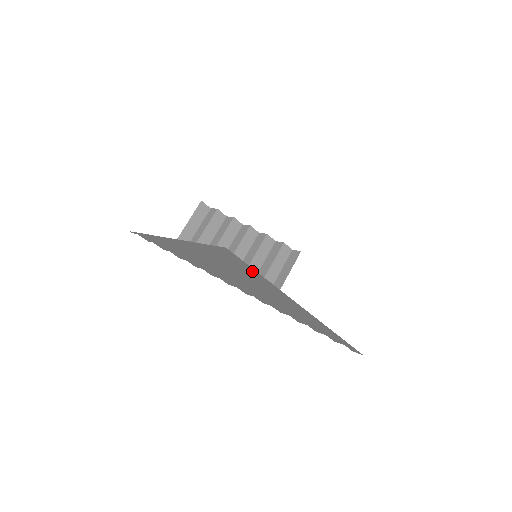
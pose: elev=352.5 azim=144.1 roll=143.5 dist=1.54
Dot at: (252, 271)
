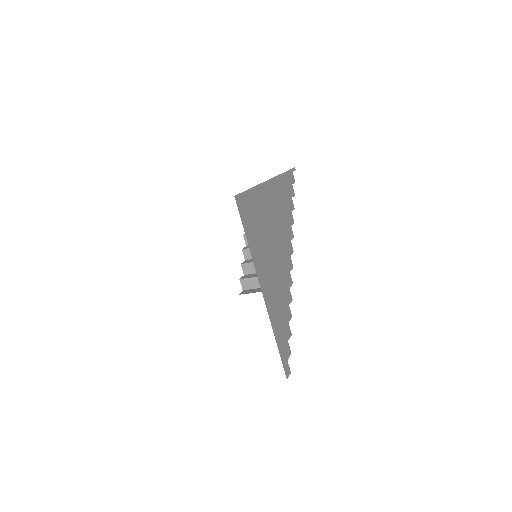
Dot at: occluded
